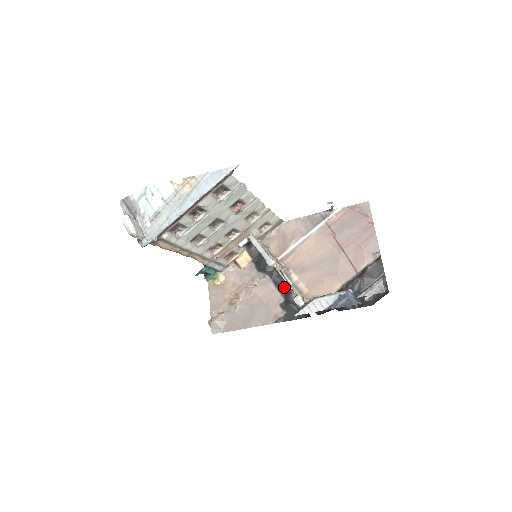
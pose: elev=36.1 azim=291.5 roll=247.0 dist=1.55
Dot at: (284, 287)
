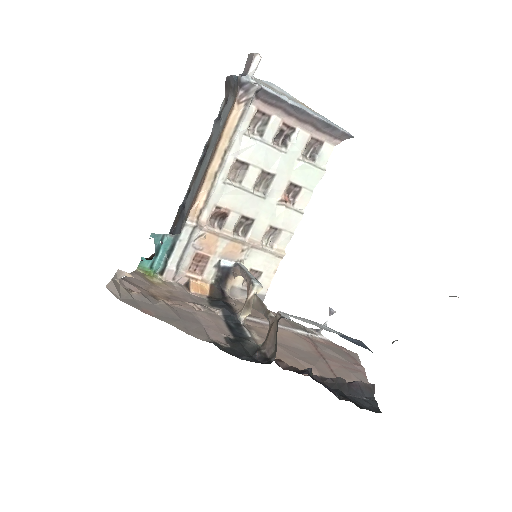
Dot at: (238, 333)
